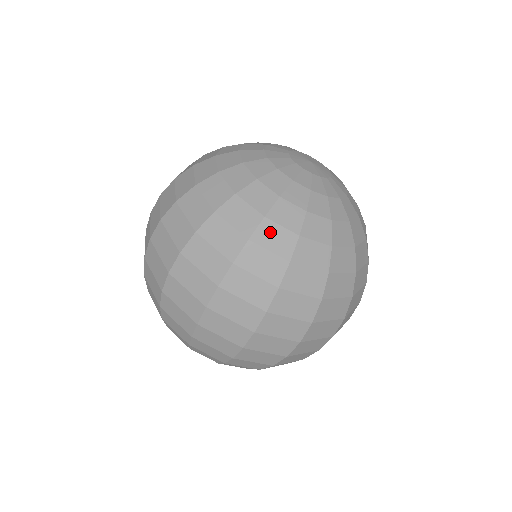
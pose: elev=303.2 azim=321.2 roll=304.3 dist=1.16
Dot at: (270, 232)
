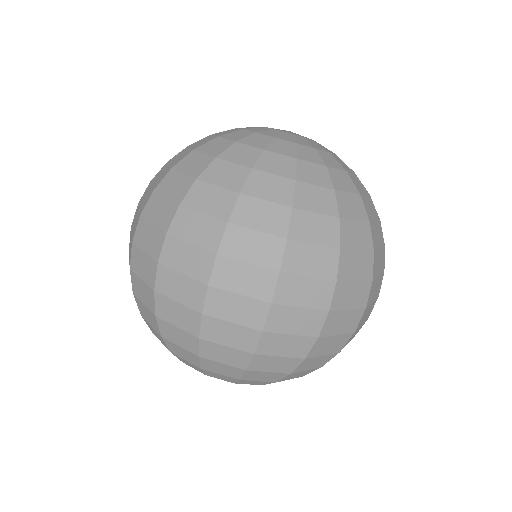
Dot at: (262, 182)
